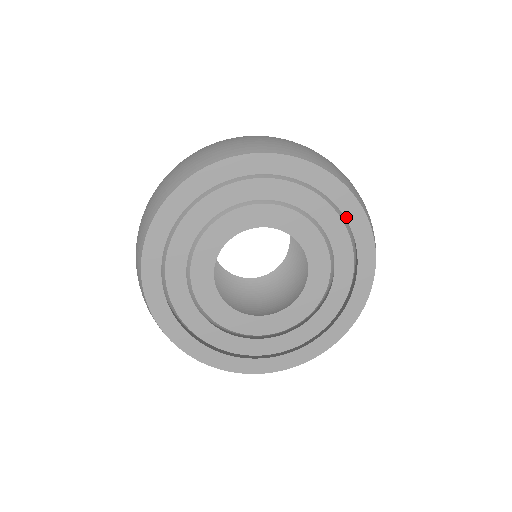
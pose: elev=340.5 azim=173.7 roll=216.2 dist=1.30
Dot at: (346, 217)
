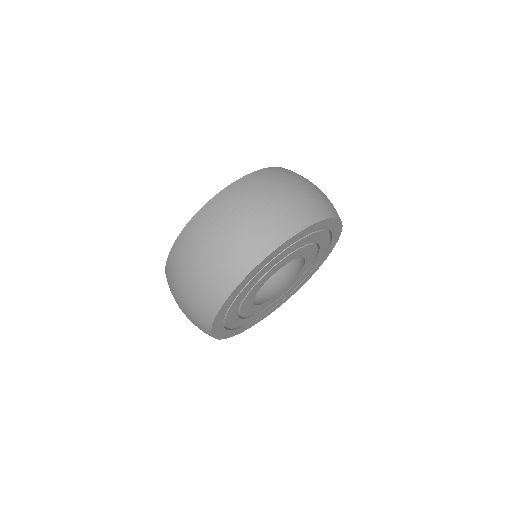
Dot at: (298, 239)
